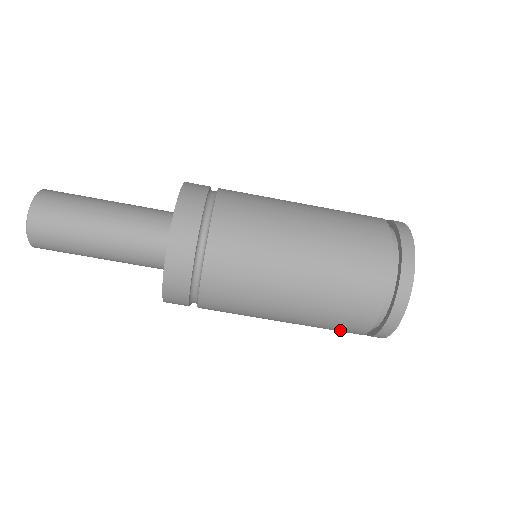
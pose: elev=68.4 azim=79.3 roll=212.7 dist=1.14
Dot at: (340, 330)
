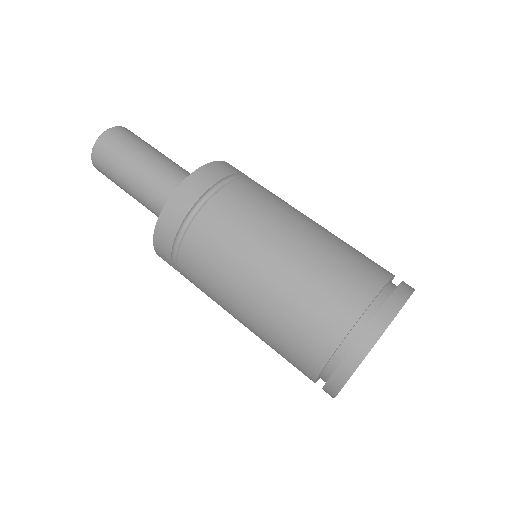
Dot at: (313, 327)
